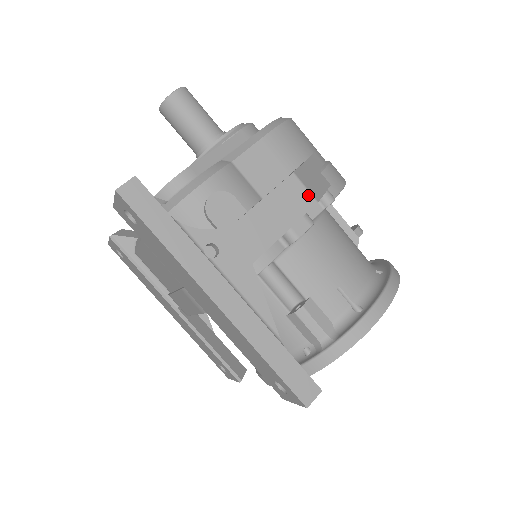
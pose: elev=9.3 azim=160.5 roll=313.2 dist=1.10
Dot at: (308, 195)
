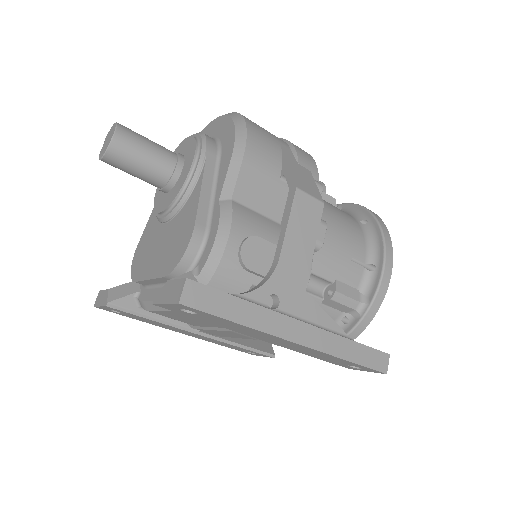
Dot at: (315, 202)
